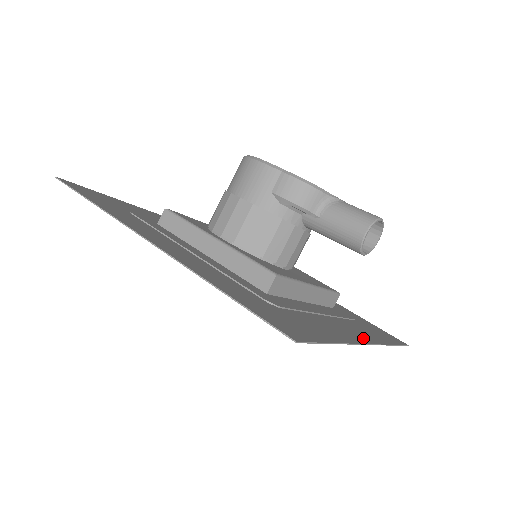
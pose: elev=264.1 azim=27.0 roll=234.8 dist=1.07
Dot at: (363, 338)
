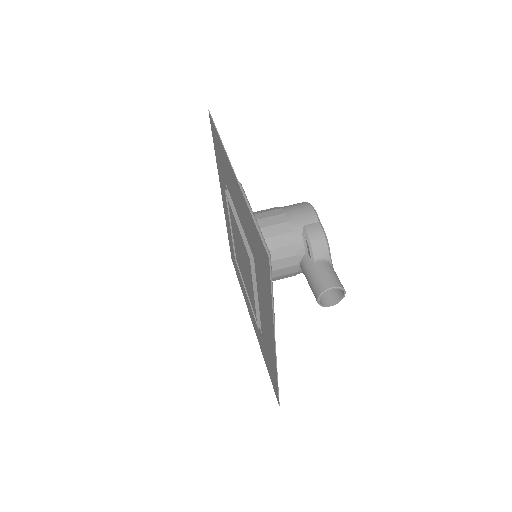
Dot at: occluded
